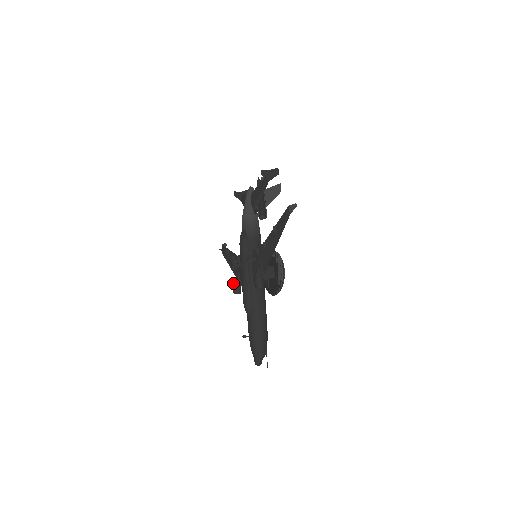
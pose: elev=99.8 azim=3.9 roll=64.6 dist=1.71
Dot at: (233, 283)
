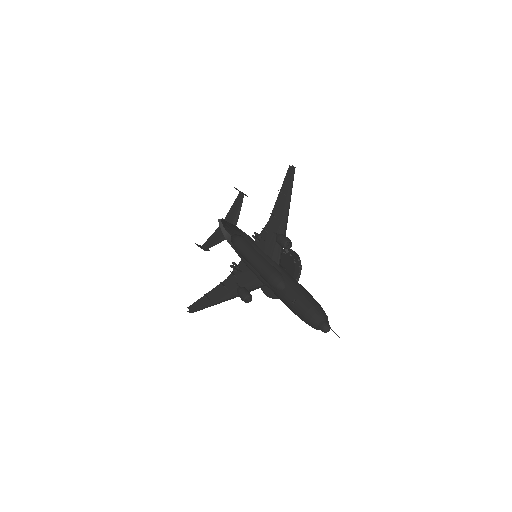
Dot at: (239, 289)
